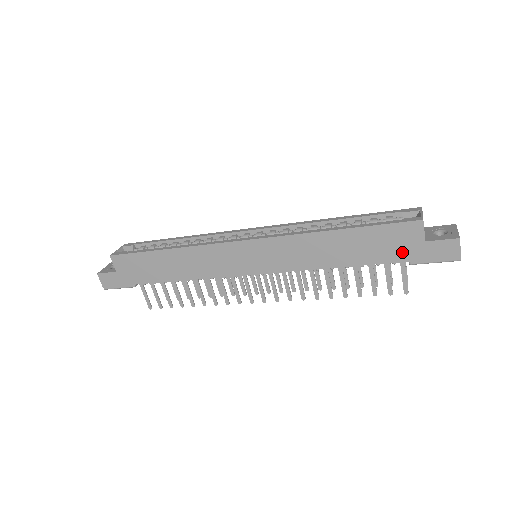
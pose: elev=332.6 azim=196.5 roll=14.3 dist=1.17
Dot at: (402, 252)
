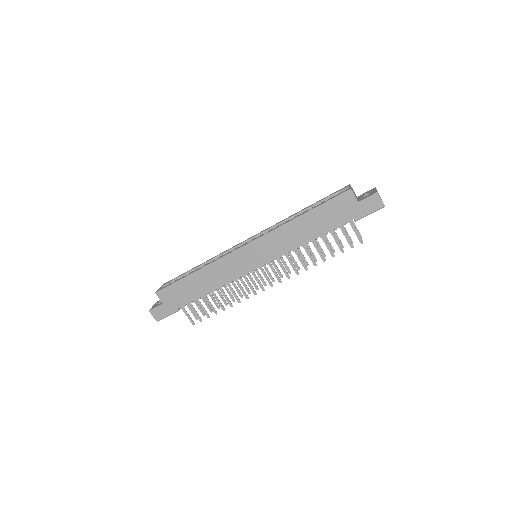
Dot at: (347, 214)
